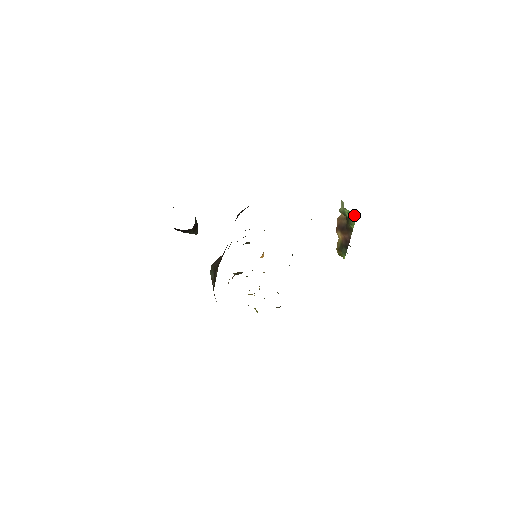
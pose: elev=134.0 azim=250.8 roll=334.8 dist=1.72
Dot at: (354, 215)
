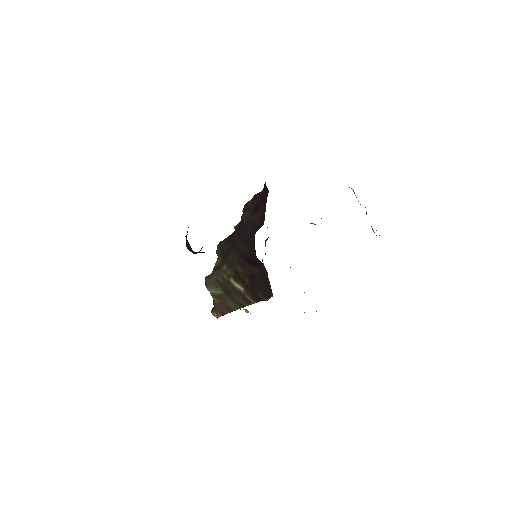
Dot at: occluded
